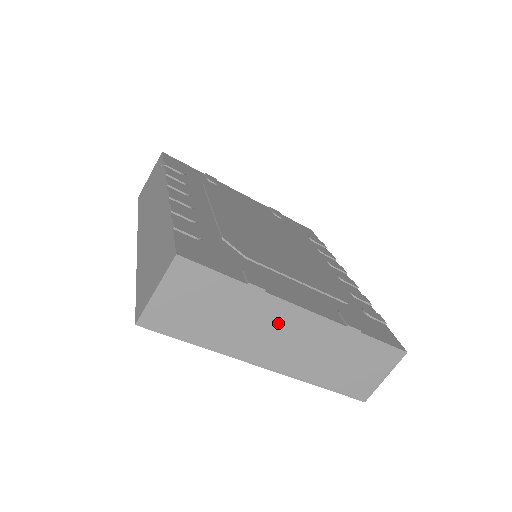
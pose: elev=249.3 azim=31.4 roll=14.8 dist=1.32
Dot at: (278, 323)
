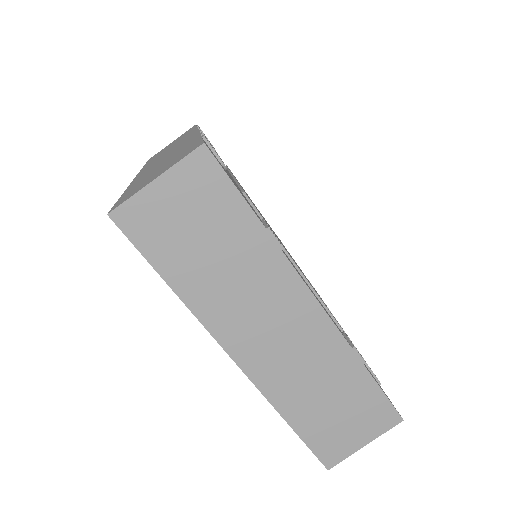
Dot at: (277, 302)
